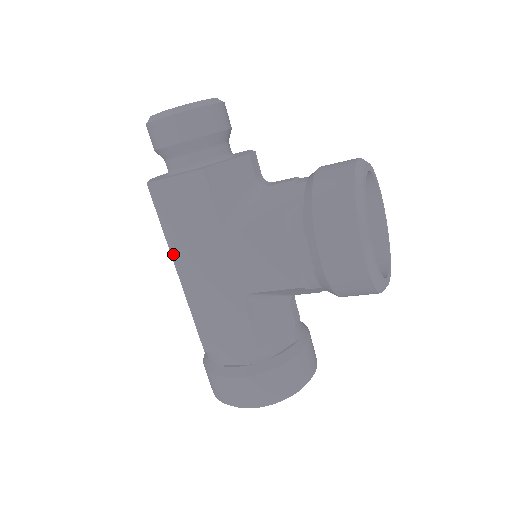
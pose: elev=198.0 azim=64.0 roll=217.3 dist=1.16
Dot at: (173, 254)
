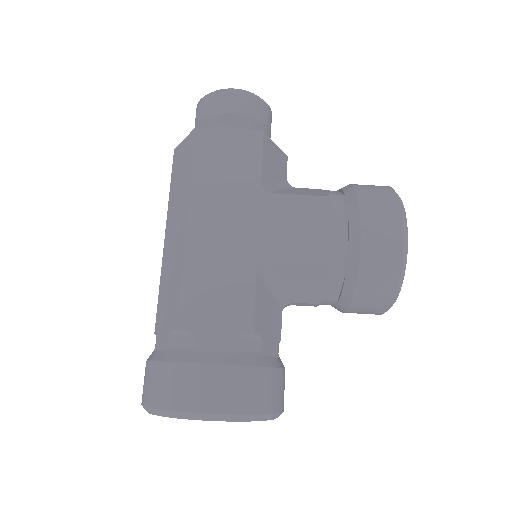
Dot at: (191, 201)
